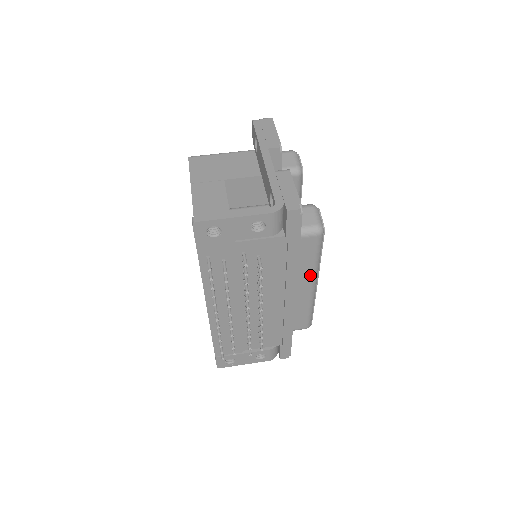
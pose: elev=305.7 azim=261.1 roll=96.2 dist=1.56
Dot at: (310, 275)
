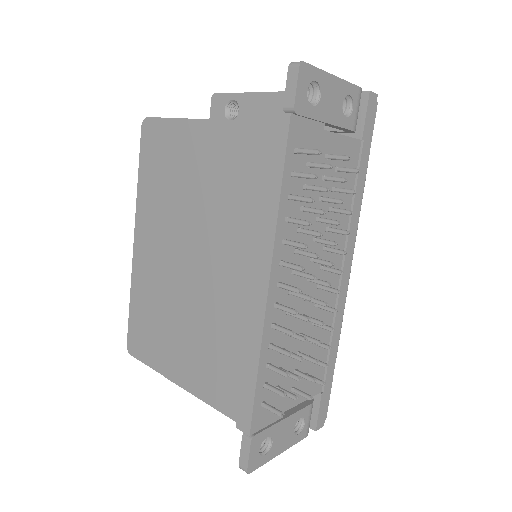
Dot at: occluded
